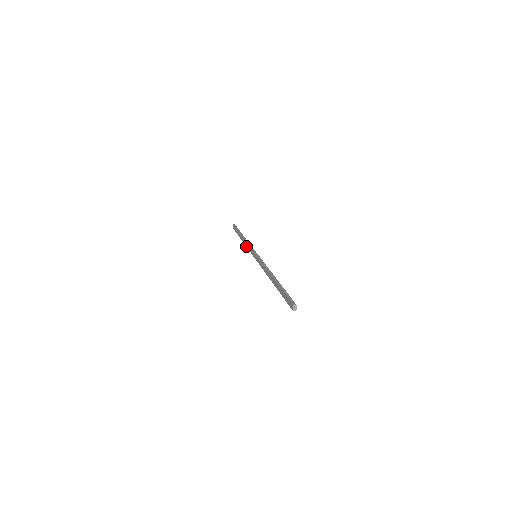
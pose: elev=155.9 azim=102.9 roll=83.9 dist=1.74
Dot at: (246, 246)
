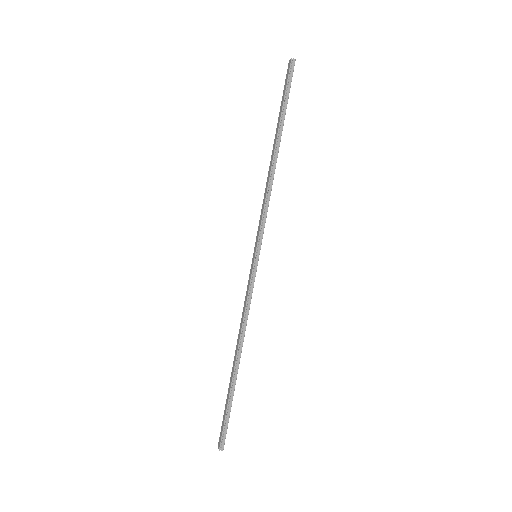
Dot at: (242, 318)
